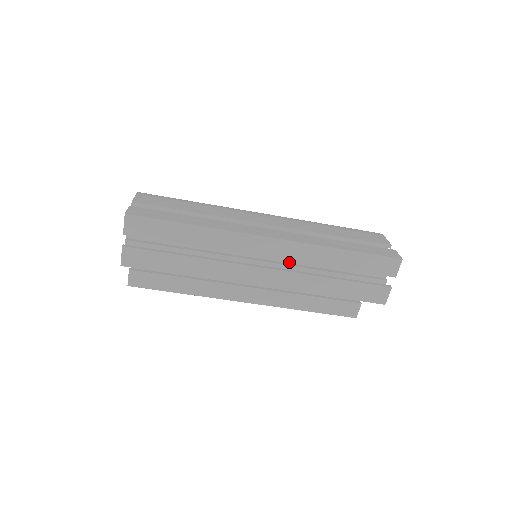
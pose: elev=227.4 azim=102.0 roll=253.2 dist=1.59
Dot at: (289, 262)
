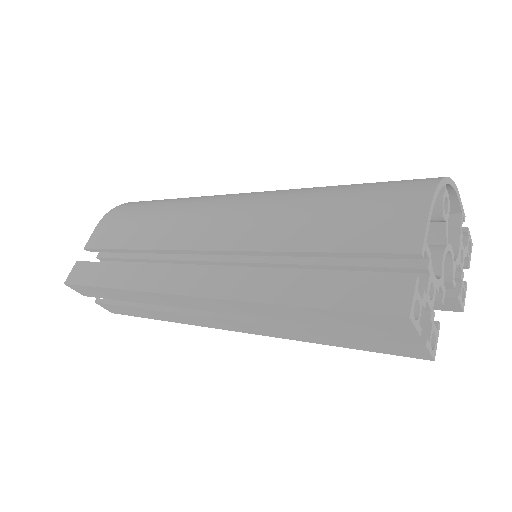
Dot at: occluded
